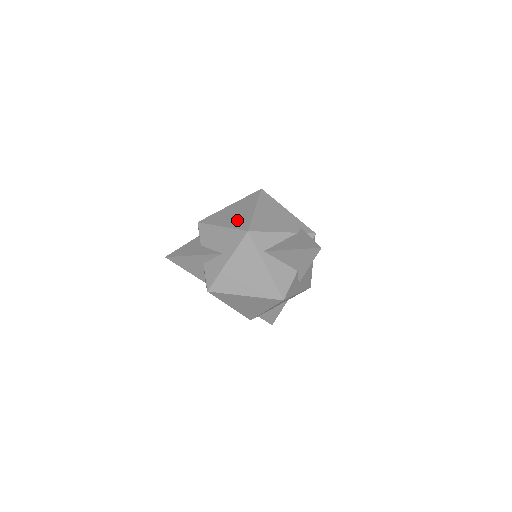
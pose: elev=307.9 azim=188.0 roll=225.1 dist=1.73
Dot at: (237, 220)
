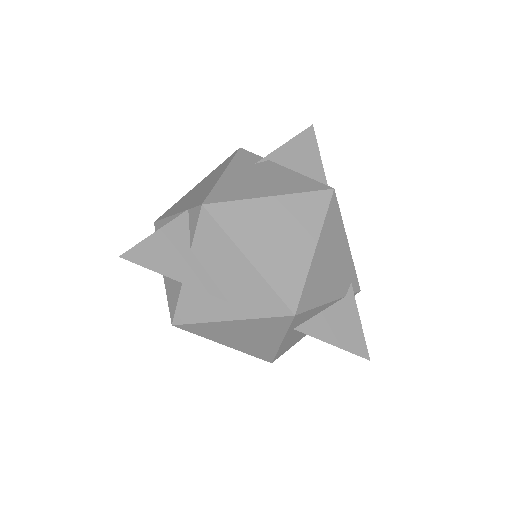
Dot at: (280, 264)
